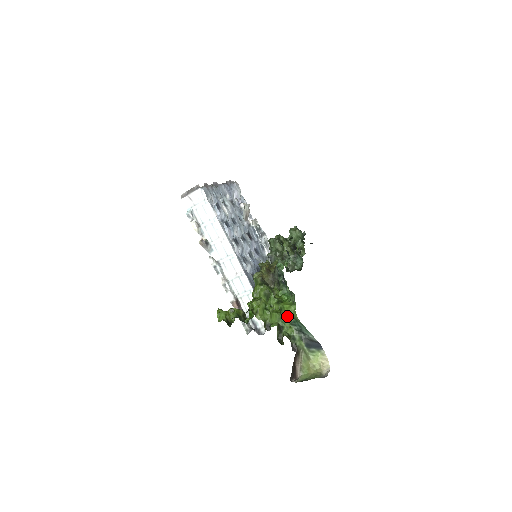
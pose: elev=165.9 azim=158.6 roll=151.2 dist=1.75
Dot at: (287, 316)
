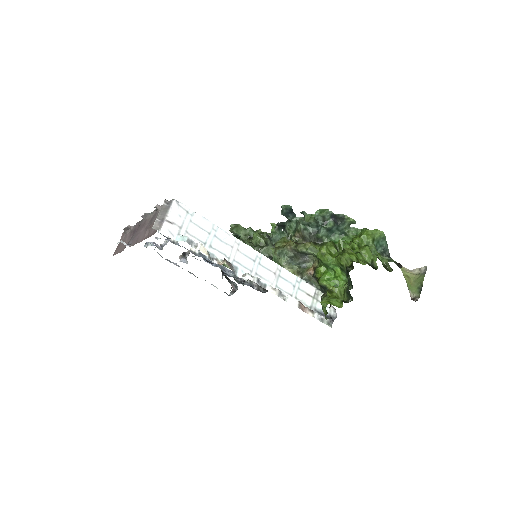
Dot at: (373, 242)
